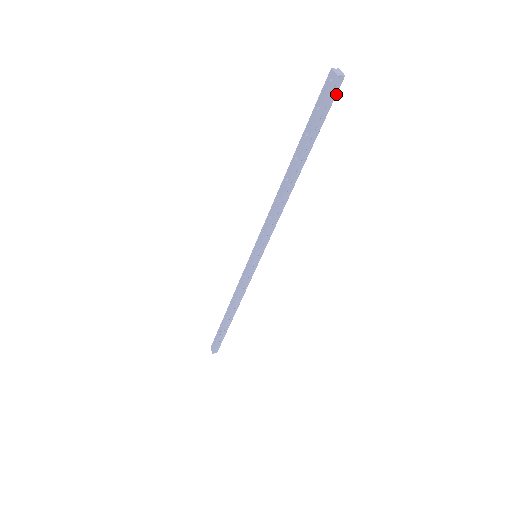
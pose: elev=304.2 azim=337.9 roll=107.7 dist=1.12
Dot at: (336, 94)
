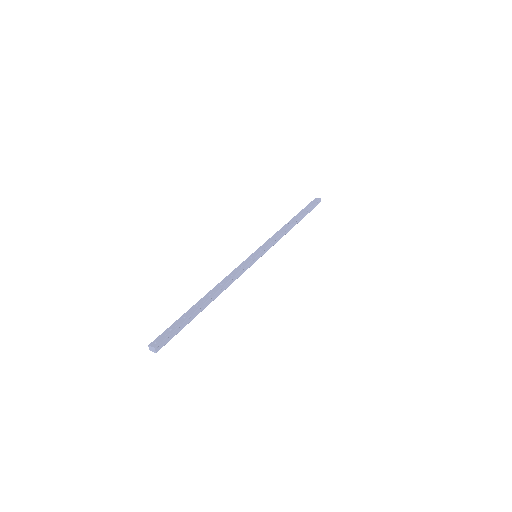
Dot at: occluded
